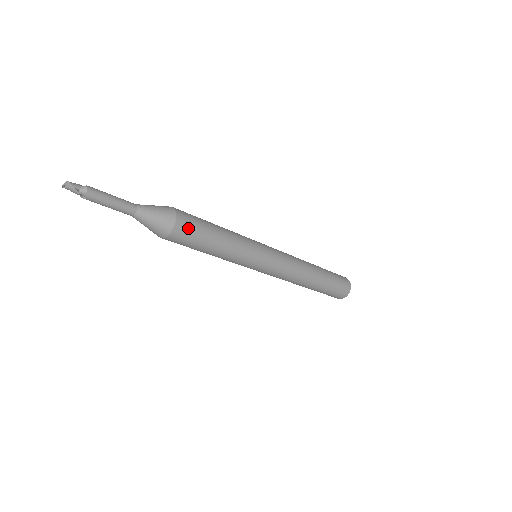
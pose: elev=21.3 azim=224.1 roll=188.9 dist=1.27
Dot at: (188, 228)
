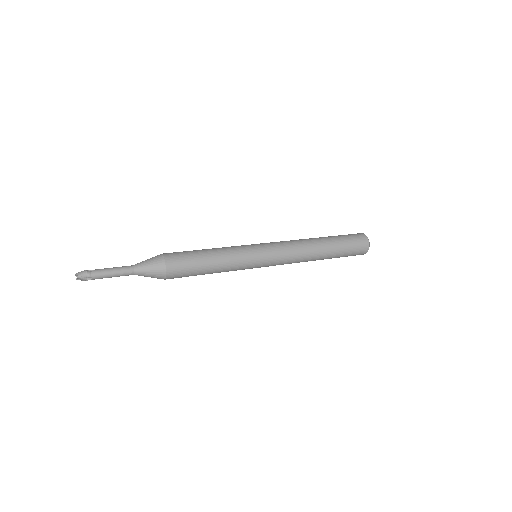
Dot at: (179, 274)
